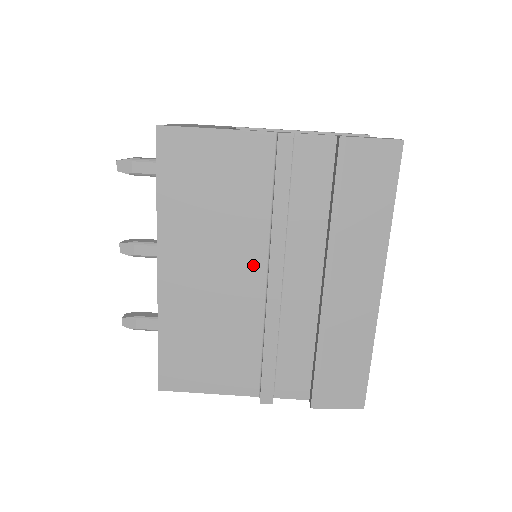
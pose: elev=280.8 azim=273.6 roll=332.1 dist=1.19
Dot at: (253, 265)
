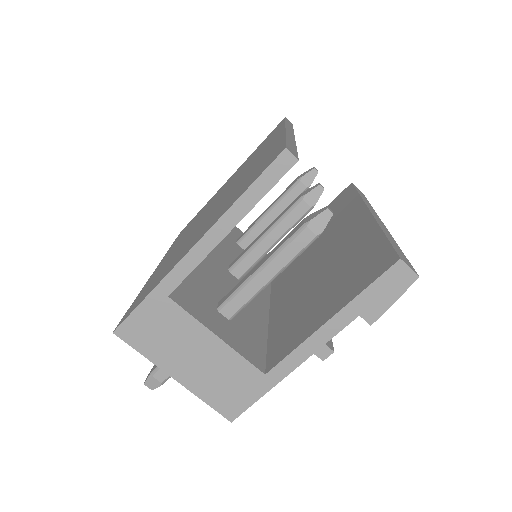
Dot at: occluded
